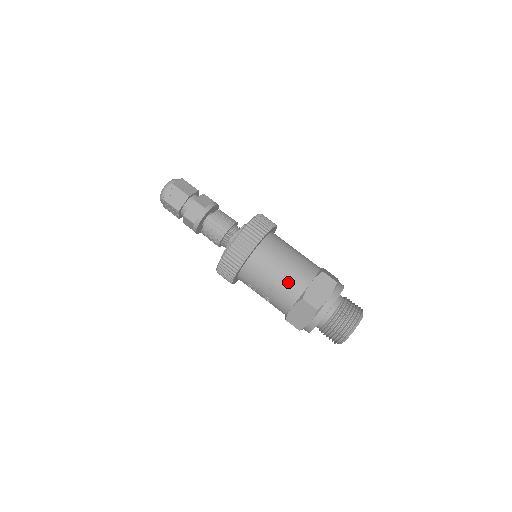
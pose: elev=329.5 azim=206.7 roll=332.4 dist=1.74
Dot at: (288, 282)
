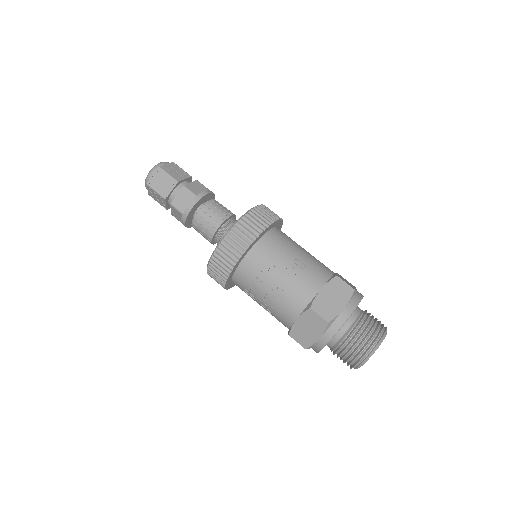
Dot at: (315, 262)
